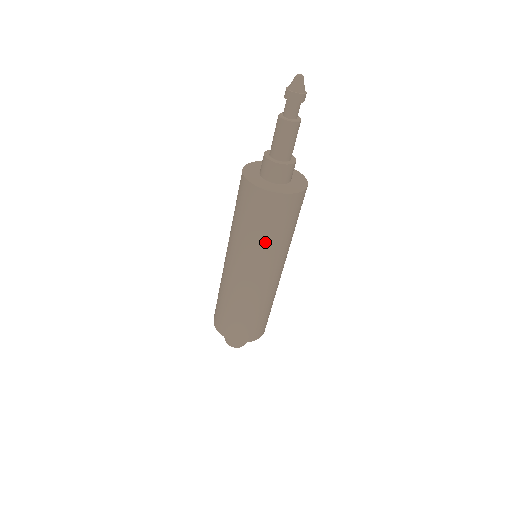
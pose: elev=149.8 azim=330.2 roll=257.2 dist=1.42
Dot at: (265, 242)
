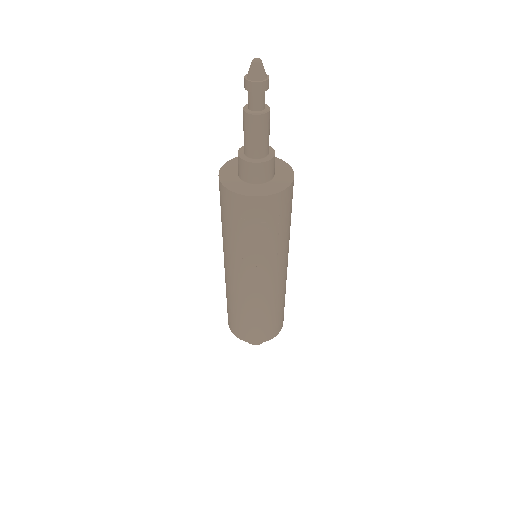
Dot at: (226, 236)
